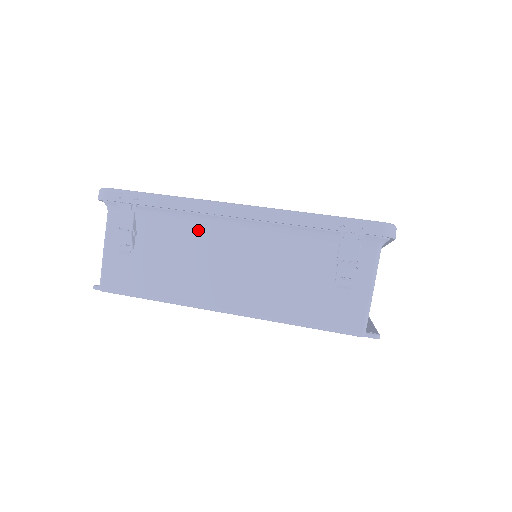
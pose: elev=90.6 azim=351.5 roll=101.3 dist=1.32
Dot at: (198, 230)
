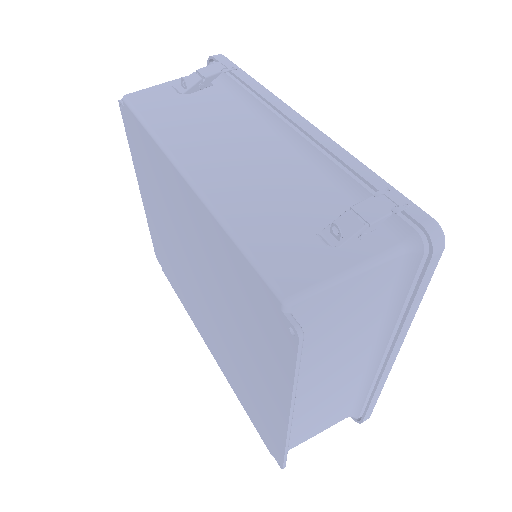
Dot at: (250, 118)
